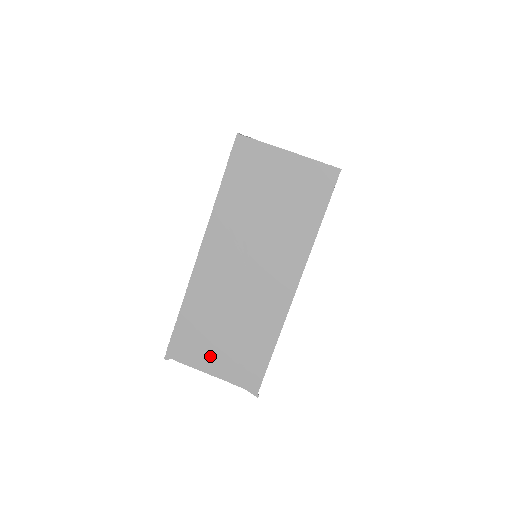
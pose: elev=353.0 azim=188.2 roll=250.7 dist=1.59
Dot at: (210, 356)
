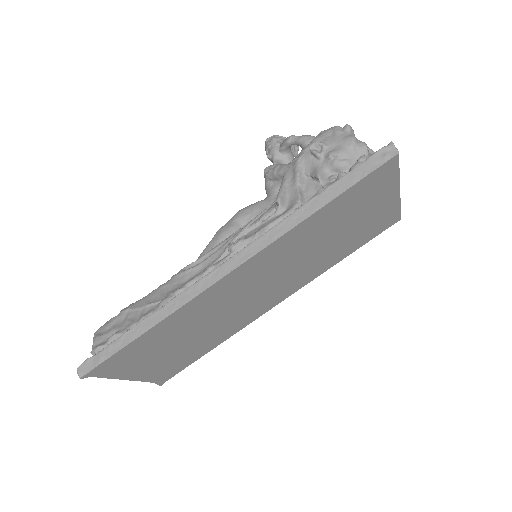
Dot at: (144, 365)
